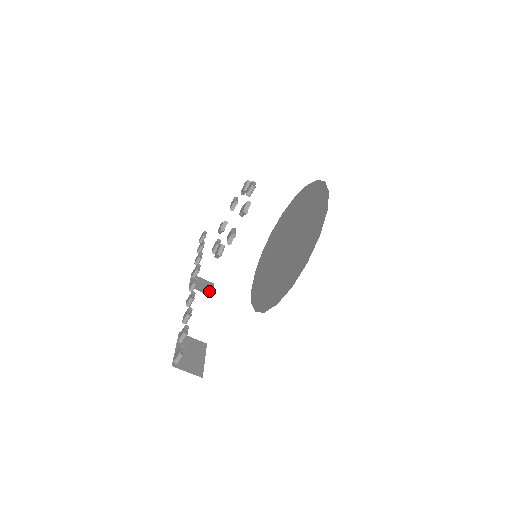
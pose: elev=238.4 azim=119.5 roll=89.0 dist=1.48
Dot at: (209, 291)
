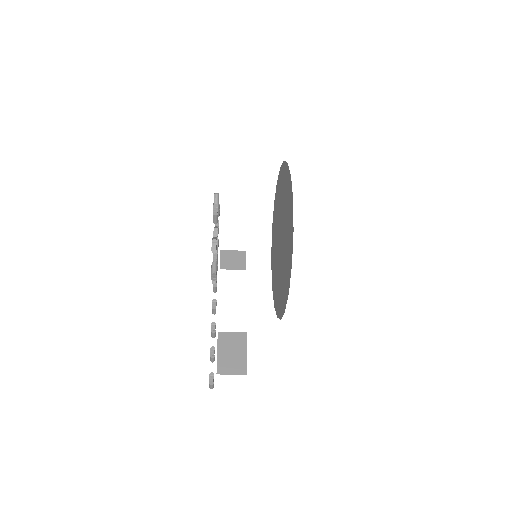
Dot at: (241, 264)
